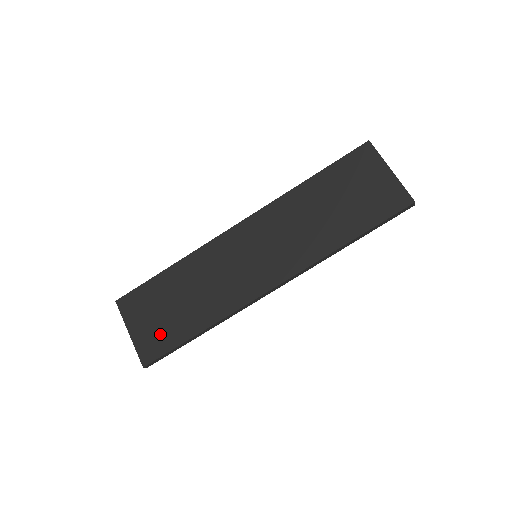
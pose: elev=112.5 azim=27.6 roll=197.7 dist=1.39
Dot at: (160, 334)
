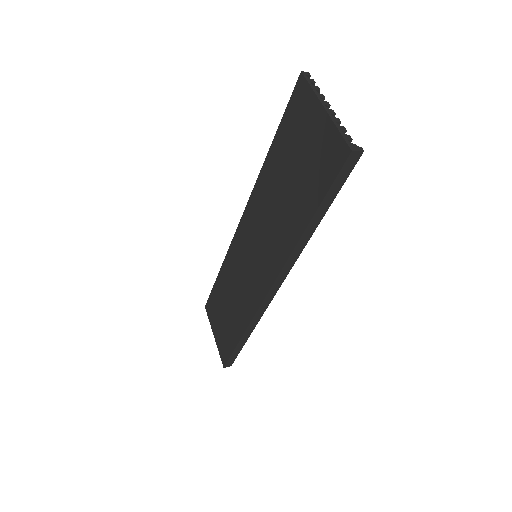
Dot at: (225, 338)
